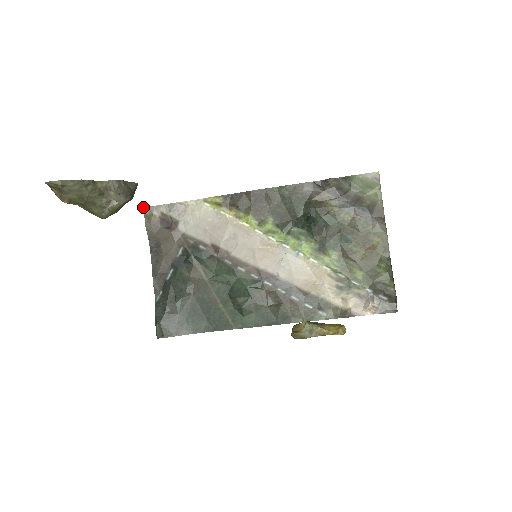
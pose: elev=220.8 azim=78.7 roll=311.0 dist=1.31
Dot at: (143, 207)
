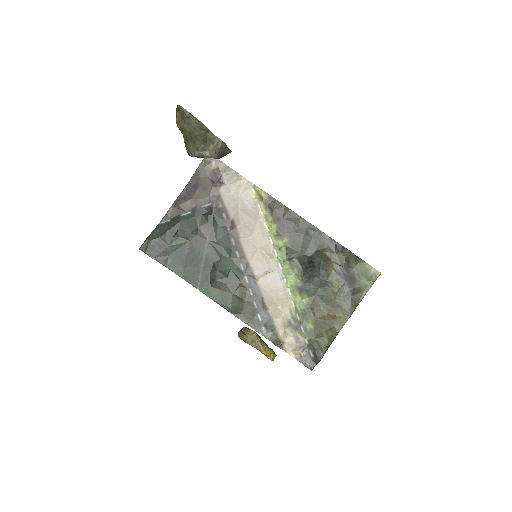
Dot at: occluded
